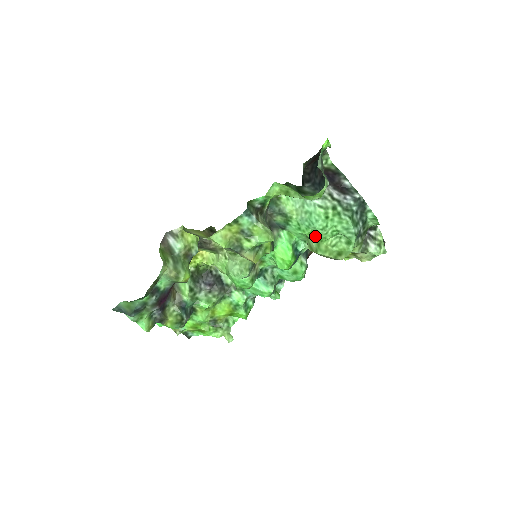
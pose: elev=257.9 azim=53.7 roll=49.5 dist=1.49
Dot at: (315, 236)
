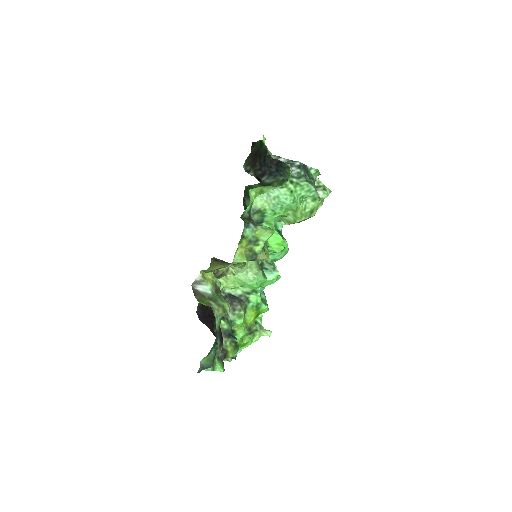
Dot at: (289, 211)
